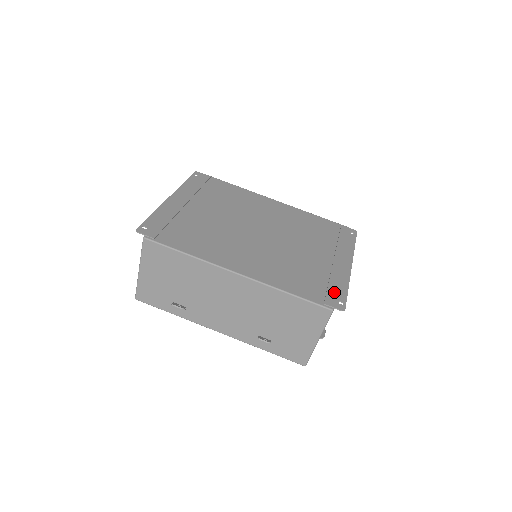
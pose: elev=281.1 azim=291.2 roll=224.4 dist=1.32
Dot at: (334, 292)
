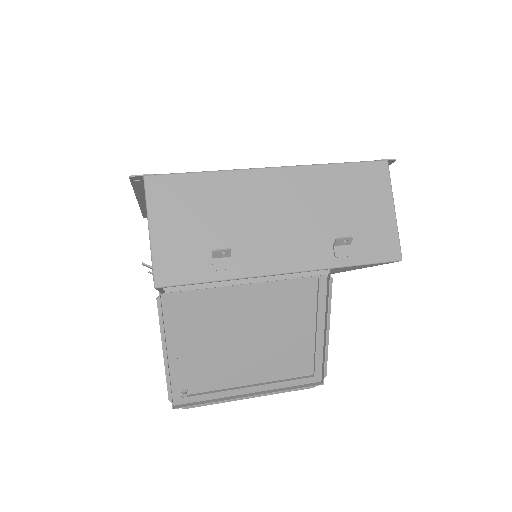
Dot at: occluded
